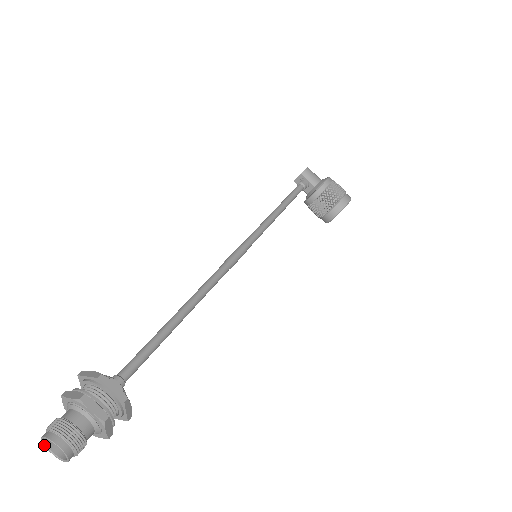
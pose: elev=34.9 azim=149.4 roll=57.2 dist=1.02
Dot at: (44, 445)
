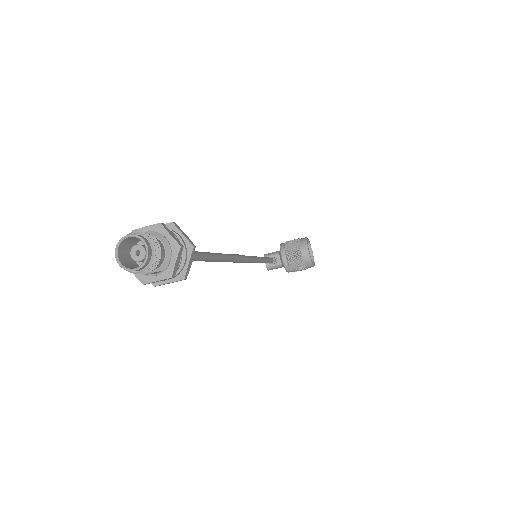
Dot at: (124, 268)
